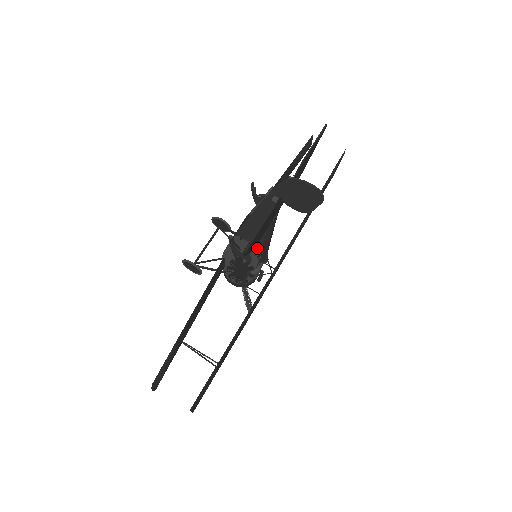
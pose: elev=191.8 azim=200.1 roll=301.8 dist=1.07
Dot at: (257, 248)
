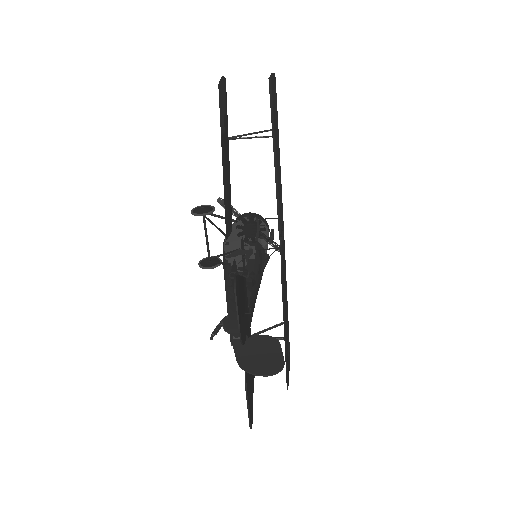
Dot at: occluded
